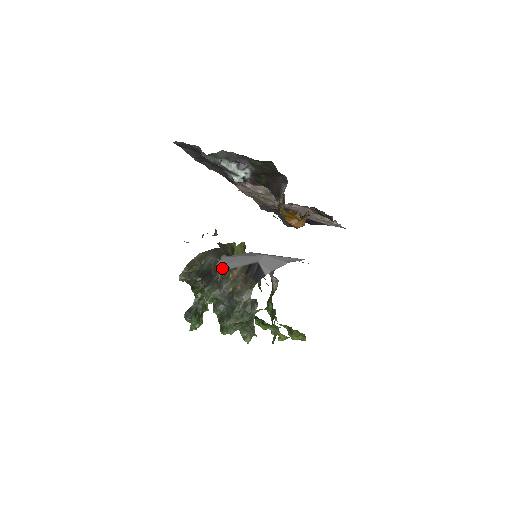
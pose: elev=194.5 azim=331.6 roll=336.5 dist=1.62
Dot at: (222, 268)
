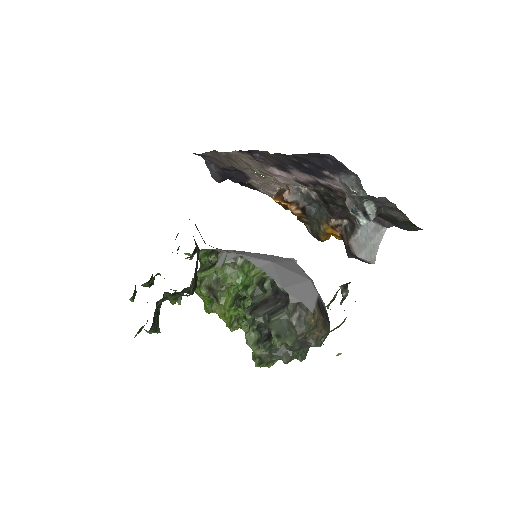
Dot at: (298, 309)
